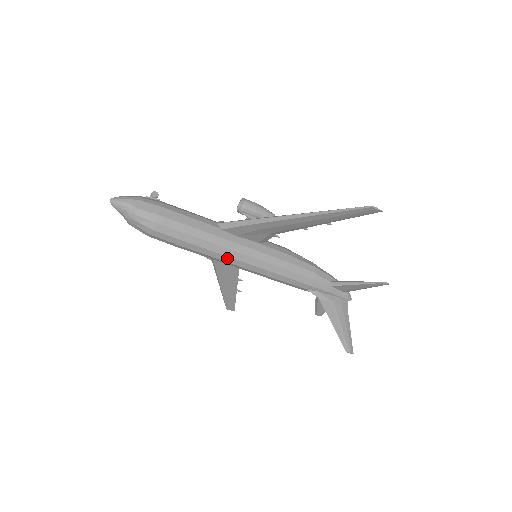
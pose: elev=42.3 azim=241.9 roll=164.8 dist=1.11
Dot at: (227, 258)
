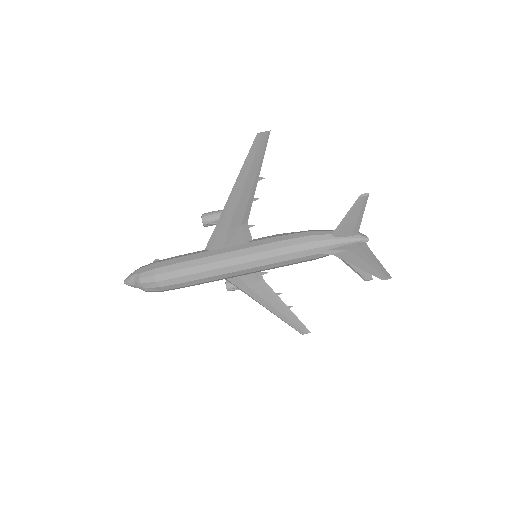
Dot at: (227, 269)
